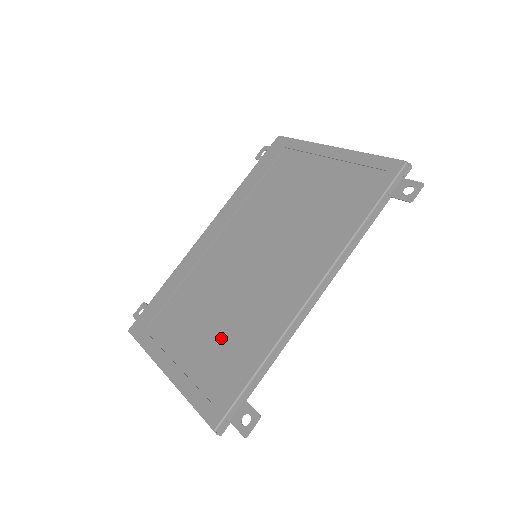
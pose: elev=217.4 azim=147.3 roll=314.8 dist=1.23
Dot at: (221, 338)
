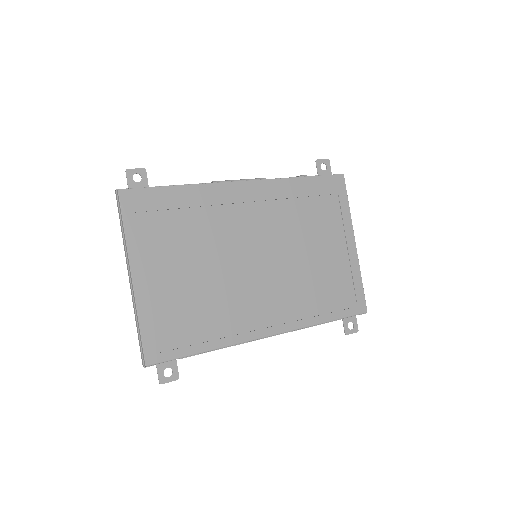
Dot at: (194, 300)
